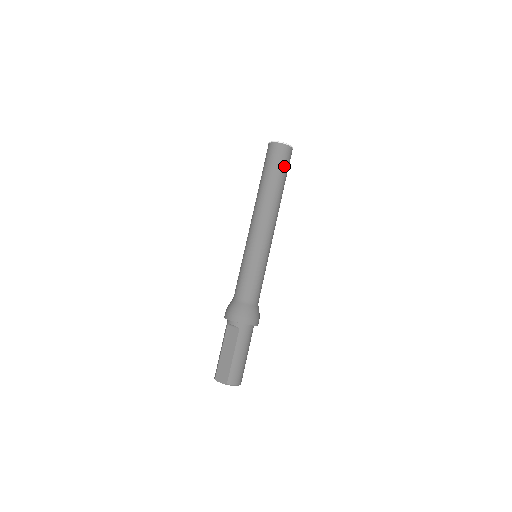
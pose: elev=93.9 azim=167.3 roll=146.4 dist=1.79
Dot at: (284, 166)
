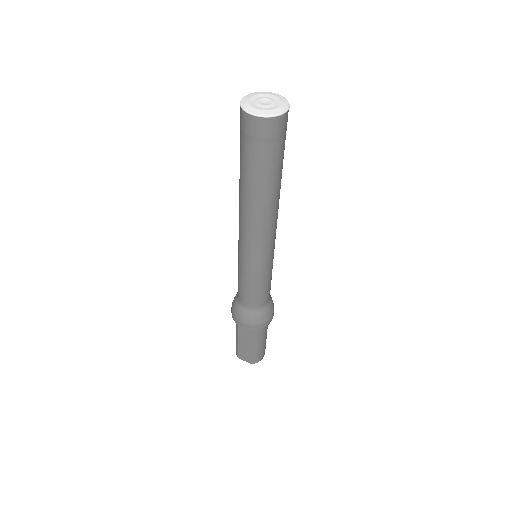
Dot at: (280, 149)
